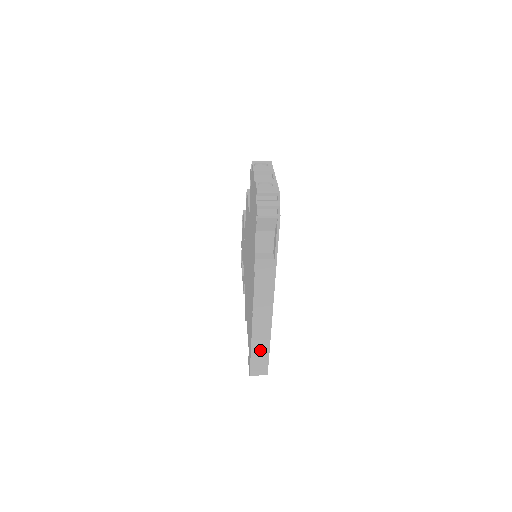
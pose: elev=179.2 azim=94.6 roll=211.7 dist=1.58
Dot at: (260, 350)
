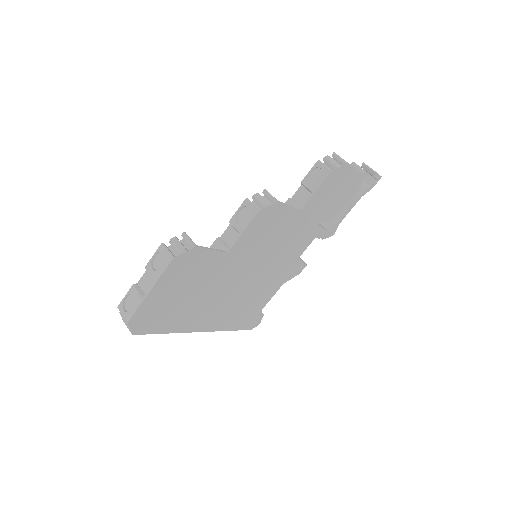
Dot at: occluded
